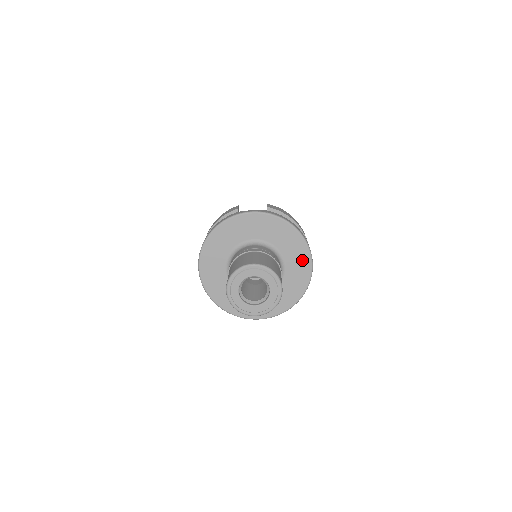
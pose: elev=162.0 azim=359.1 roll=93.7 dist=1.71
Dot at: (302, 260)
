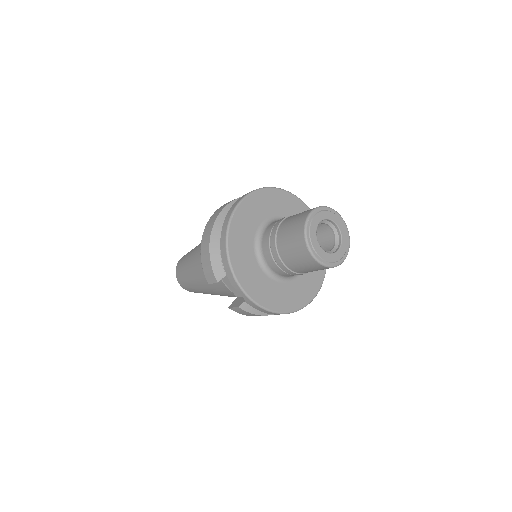
Dot at: (314, 283)
